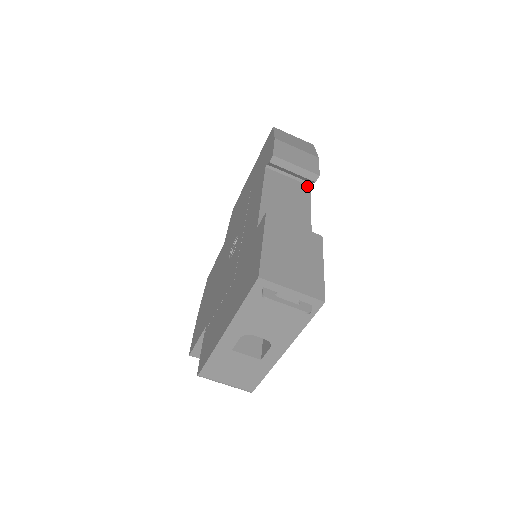
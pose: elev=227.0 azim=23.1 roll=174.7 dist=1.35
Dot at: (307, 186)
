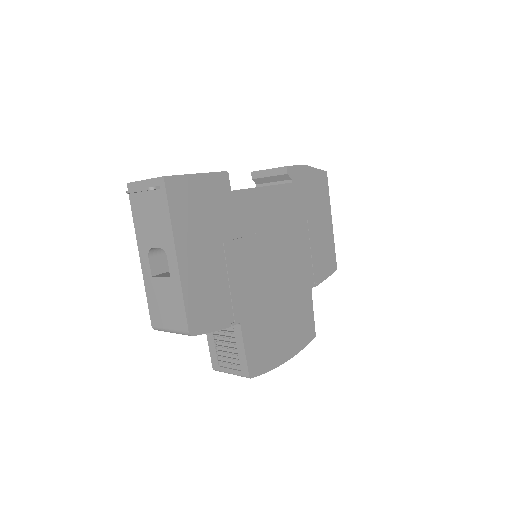
Dot at: occluded
